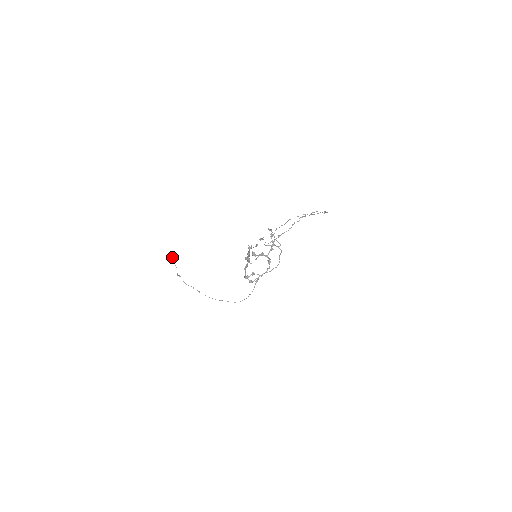
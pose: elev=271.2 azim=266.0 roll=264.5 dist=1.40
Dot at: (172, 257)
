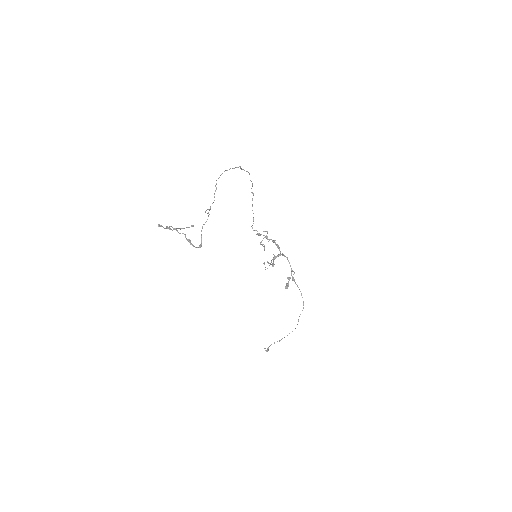
Dot at: occluded
